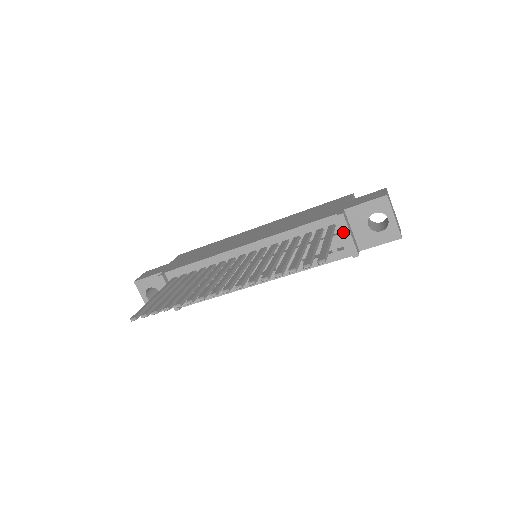
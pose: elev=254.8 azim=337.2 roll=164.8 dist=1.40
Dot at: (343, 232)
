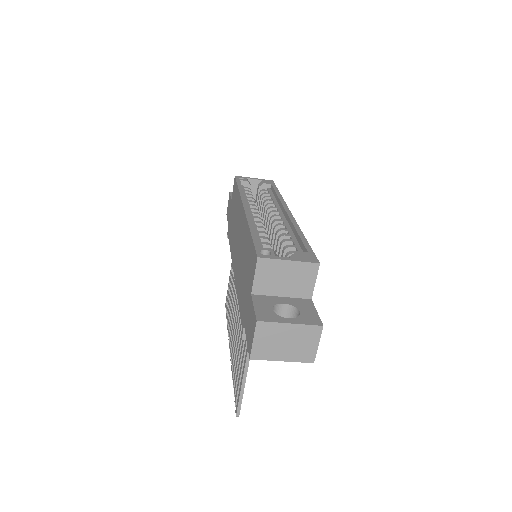
Dot at: occluded
